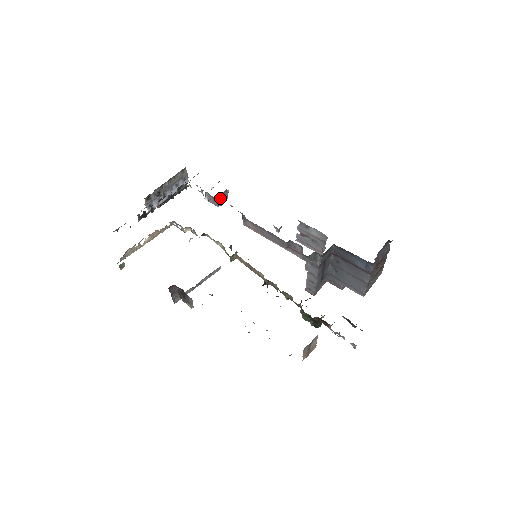
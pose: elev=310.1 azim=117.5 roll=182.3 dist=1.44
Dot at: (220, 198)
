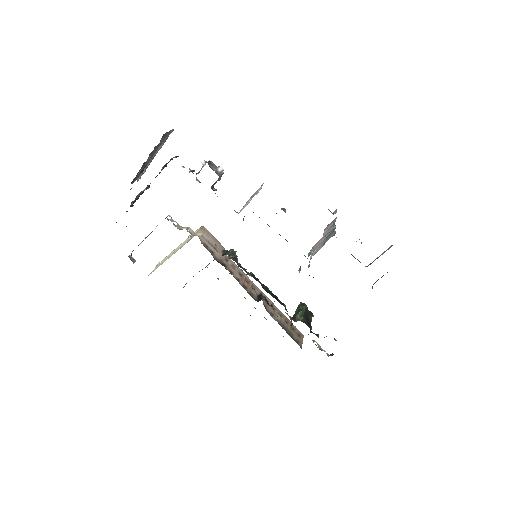
Dot at: (213, 184)
